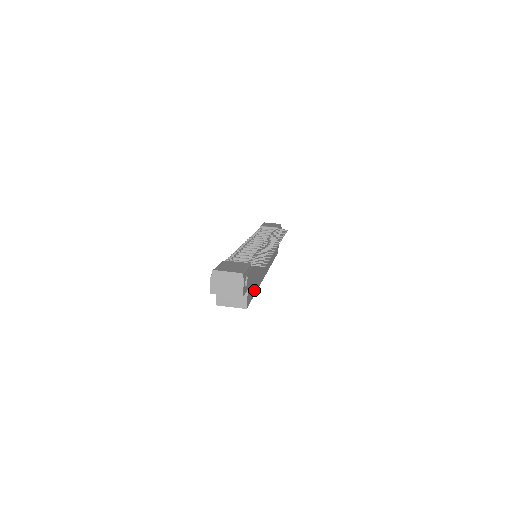
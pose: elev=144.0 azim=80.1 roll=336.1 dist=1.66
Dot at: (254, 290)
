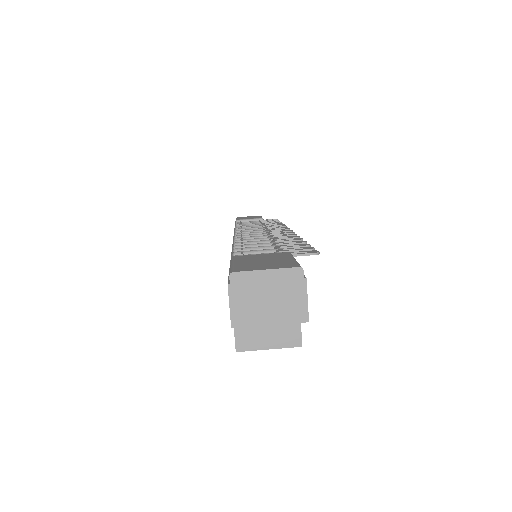
Dot at: occluded
